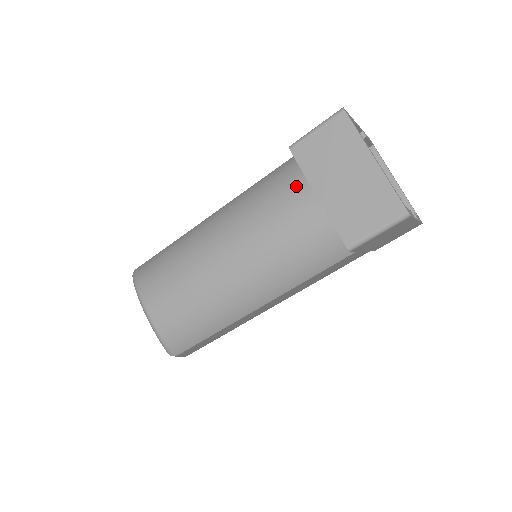
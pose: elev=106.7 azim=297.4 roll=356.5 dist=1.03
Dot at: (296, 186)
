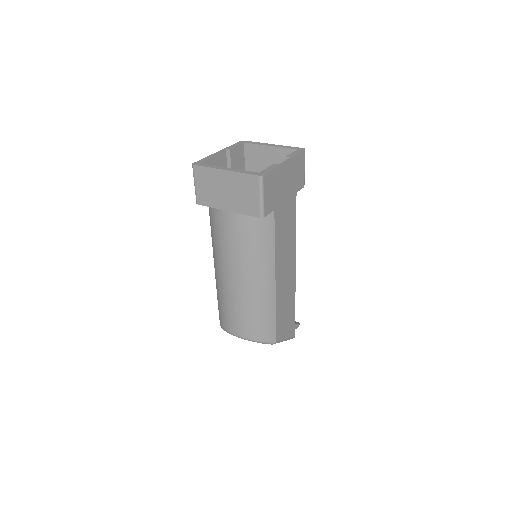
Dot at: (217, 216)
